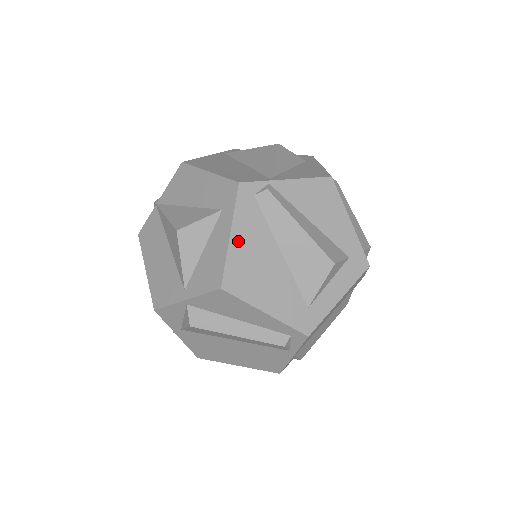
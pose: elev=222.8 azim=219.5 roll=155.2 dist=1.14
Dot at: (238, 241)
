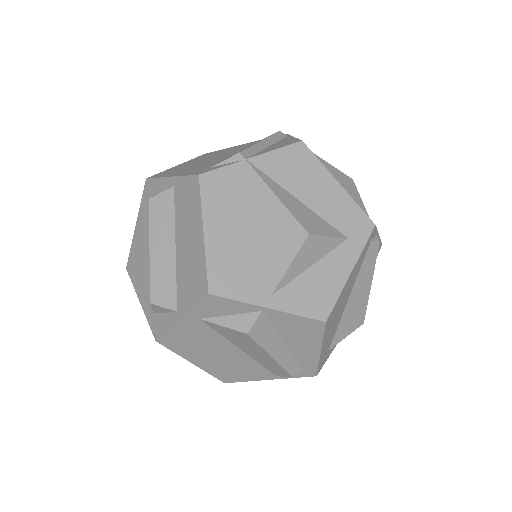
Dot at: (350, 279)
